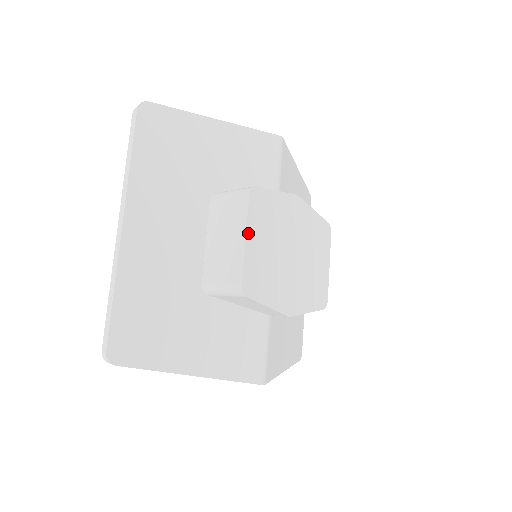
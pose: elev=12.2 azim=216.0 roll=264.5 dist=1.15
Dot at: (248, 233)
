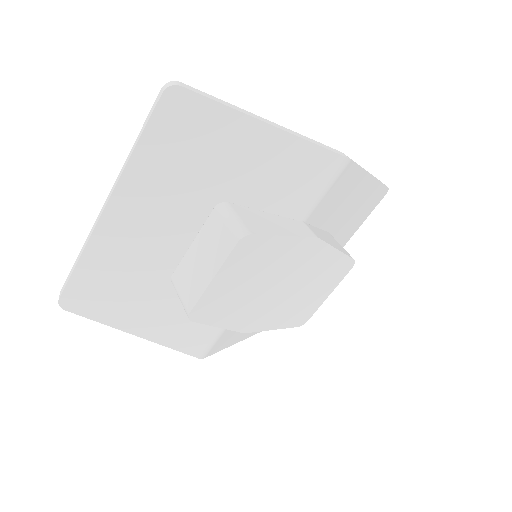
Dot at: (219, 274)
